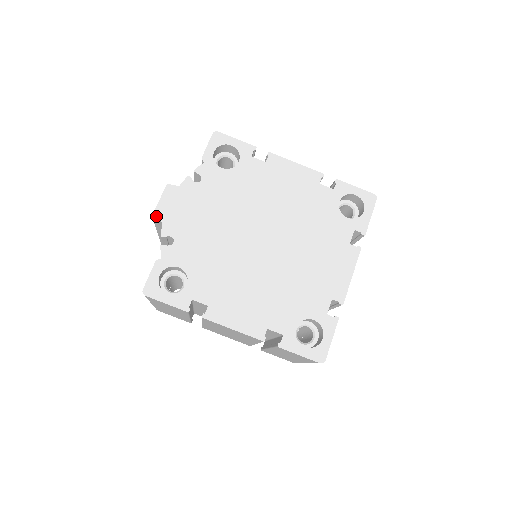
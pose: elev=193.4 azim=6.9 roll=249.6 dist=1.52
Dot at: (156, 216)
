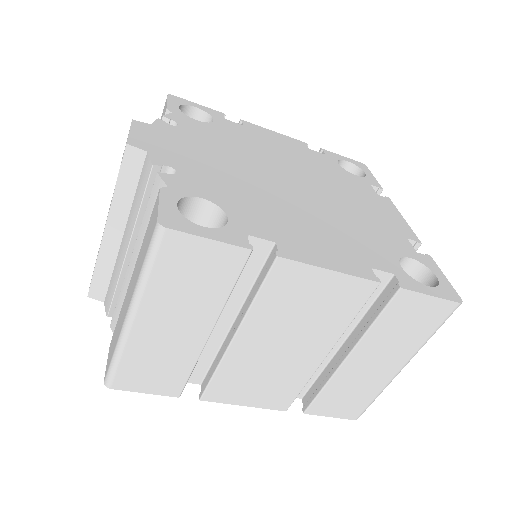
Dot at: (133, 144)
